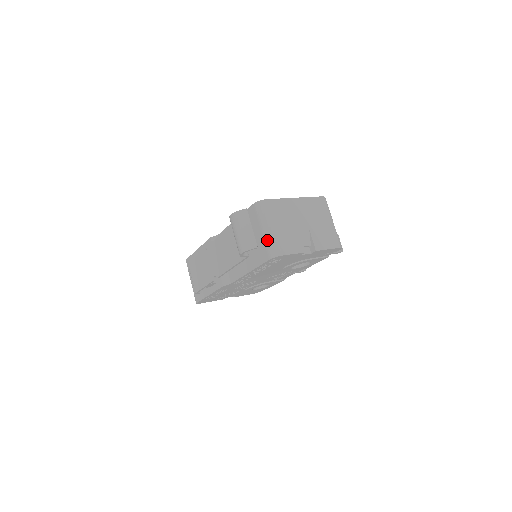
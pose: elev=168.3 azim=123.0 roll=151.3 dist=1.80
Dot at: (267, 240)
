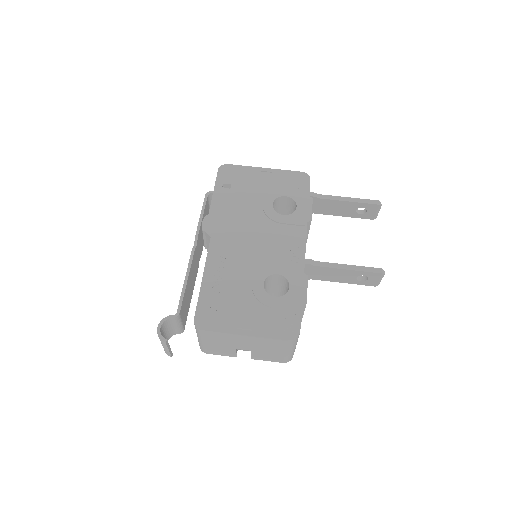
Dot at: (198, 341)
